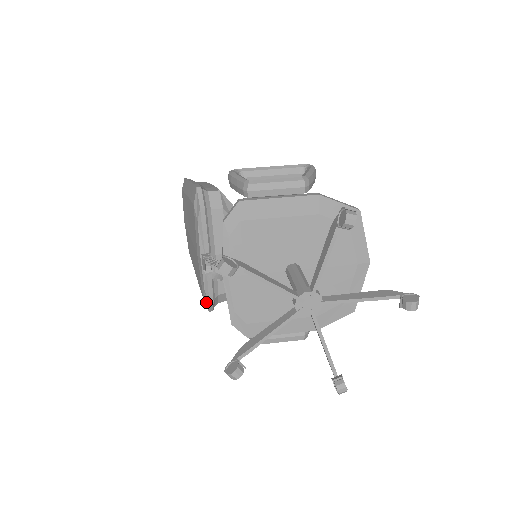
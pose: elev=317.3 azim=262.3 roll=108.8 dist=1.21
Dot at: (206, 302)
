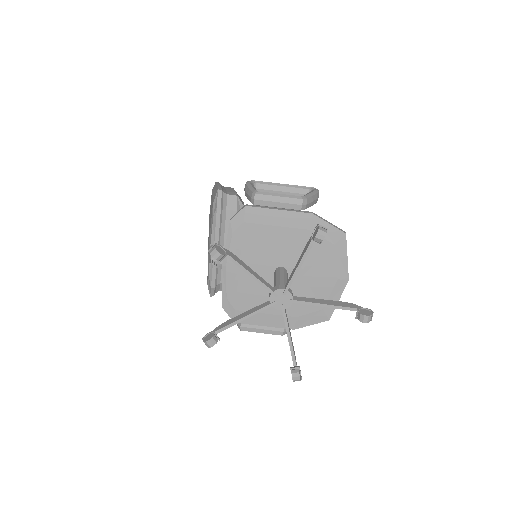
Dot at: (209, 287)
